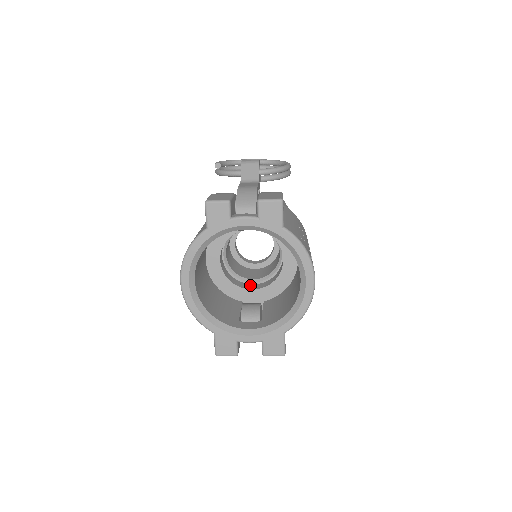
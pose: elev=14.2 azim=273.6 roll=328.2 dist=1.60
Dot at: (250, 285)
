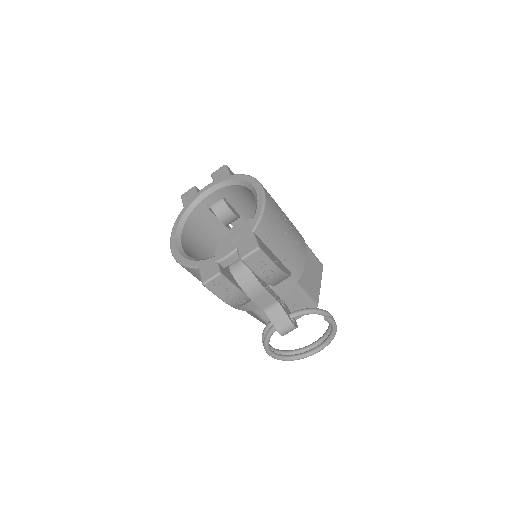
Dot at: occluded
